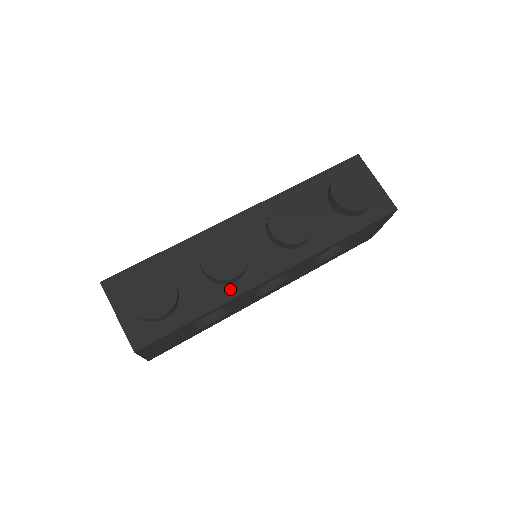
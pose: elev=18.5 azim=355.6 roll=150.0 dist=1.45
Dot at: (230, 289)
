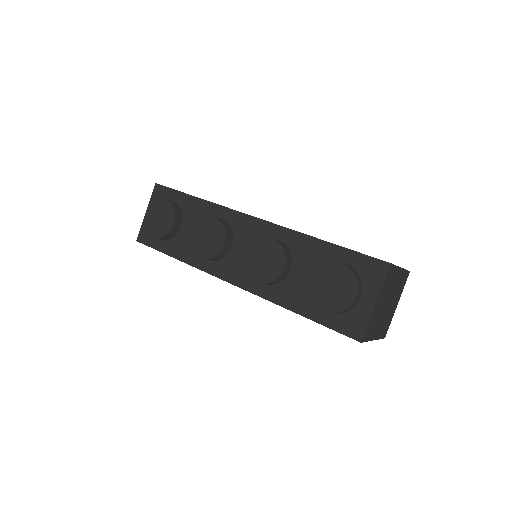
Dot at: (201, 261)
